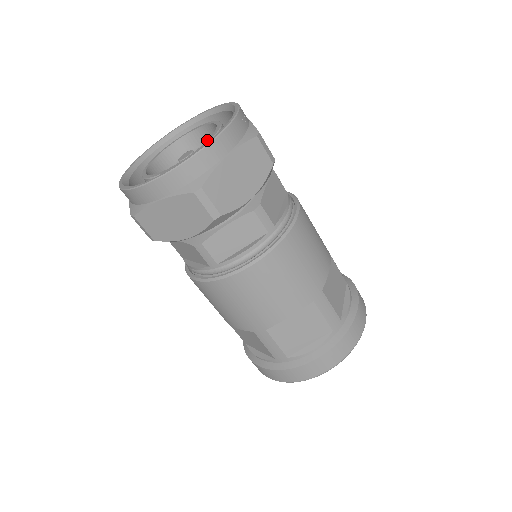
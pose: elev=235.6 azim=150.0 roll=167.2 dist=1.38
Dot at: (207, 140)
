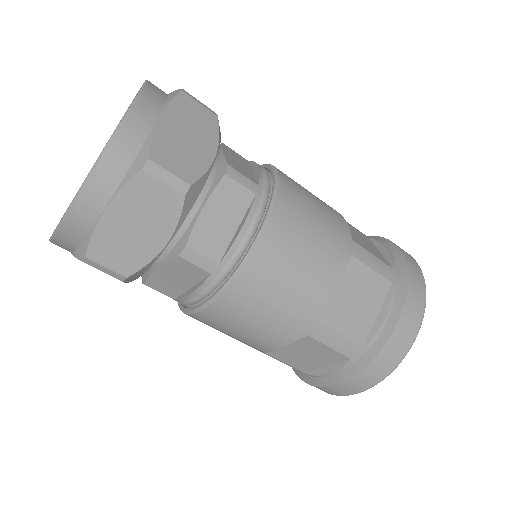
Dot at: occluded
